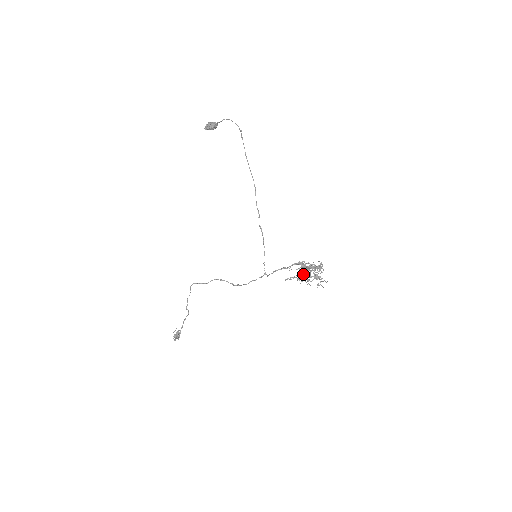
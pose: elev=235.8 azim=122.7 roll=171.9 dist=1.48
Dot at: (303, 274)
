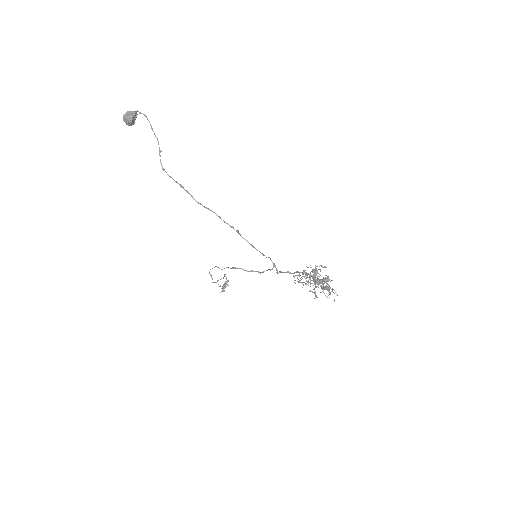
Dot at: (310, 281)
